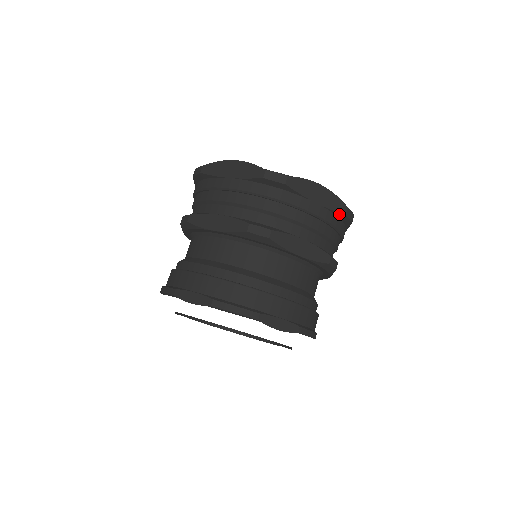
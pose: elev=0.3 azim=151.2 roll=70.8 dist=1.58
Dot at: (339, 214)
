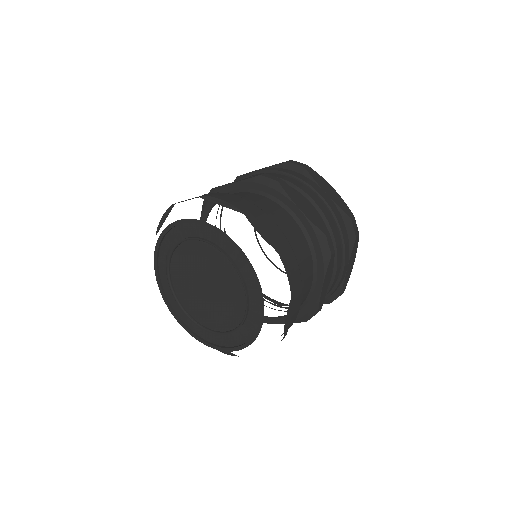
Dot at: (345, 216)
